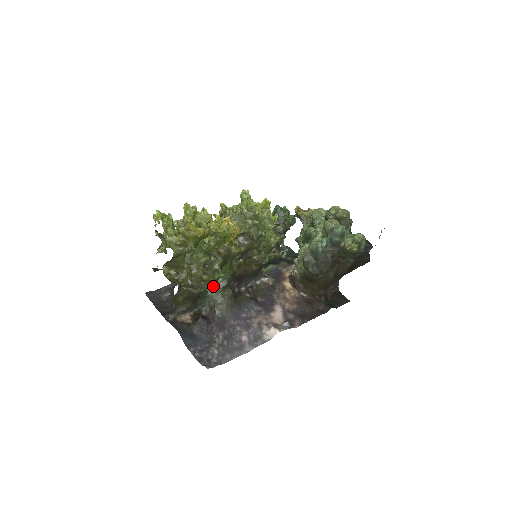
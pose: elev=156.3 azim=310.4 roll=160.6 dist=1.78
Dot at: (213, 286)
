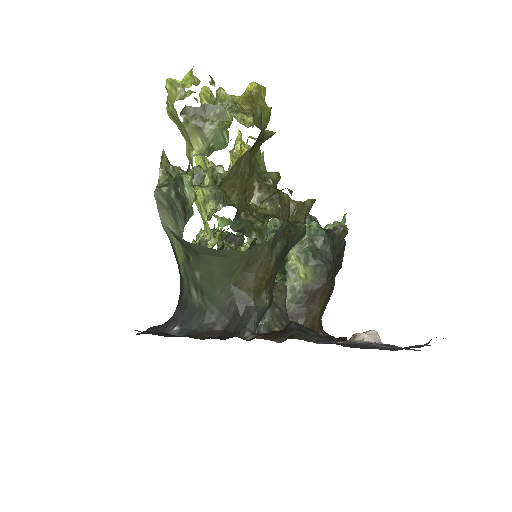
Dot at: occluded
